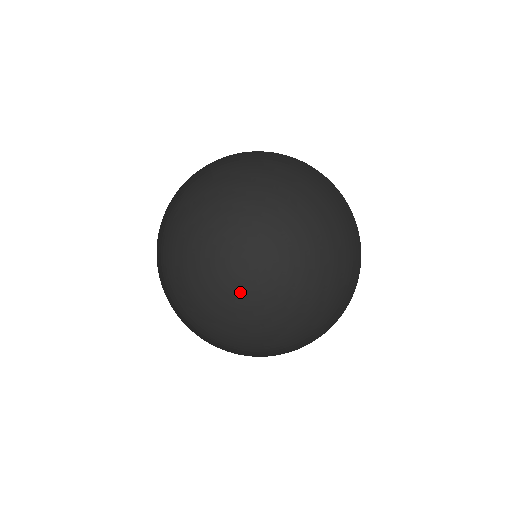
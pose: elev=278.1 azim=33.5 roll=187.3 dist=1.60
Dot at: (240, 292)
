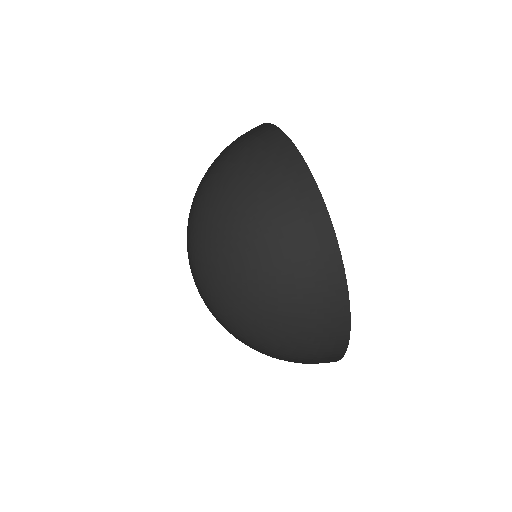
Dot at: (212, 307)
